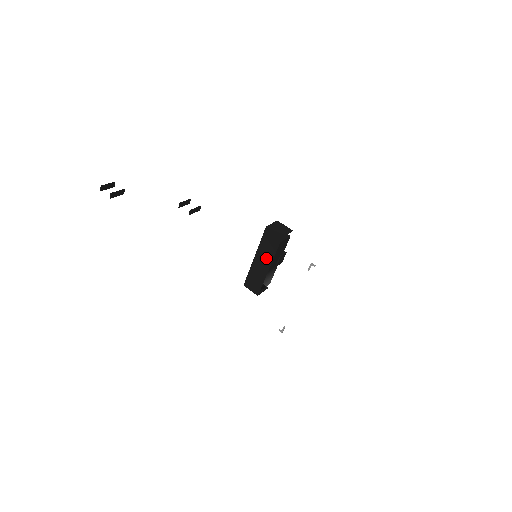
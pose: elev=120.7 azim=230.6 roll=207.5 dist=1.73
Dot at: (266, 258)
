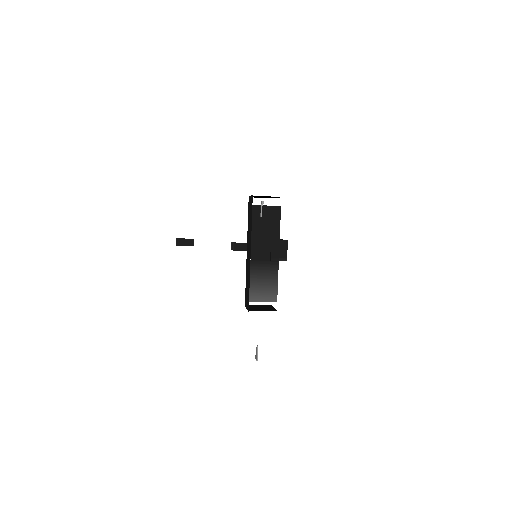
Dot at: (249, 242)
